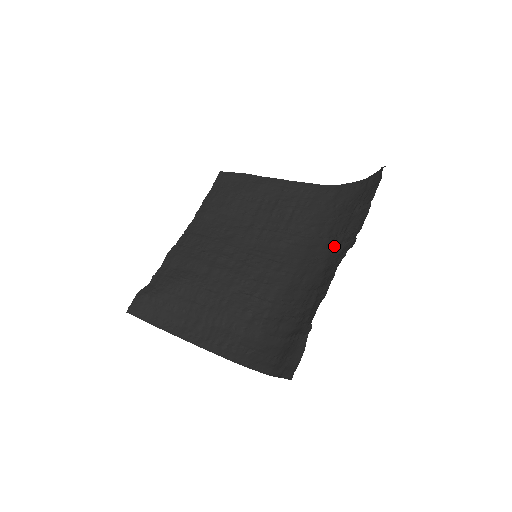
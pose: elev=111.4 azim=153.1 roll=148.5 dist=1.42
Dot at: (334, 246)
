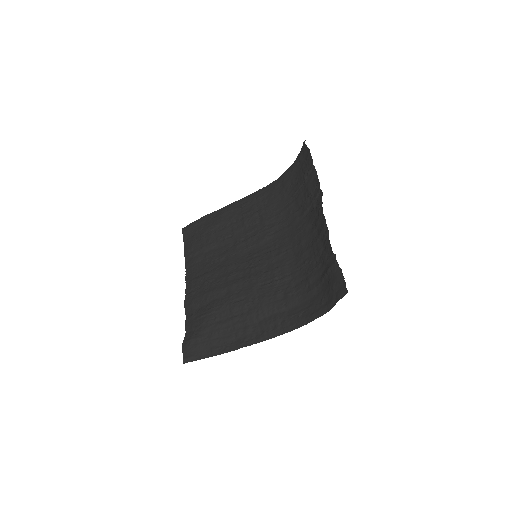
Dot at: (307, 209)
